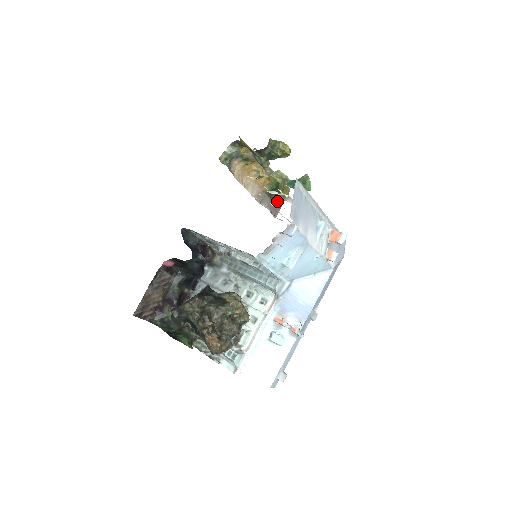
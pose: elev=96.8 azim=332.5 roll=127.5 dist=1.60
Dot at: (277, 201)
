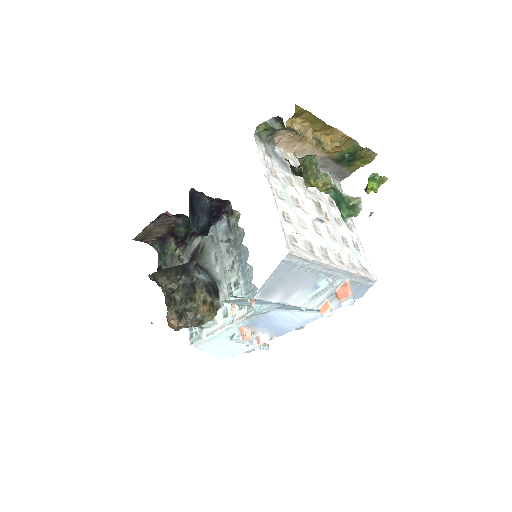
Dot at: (349, 166)
